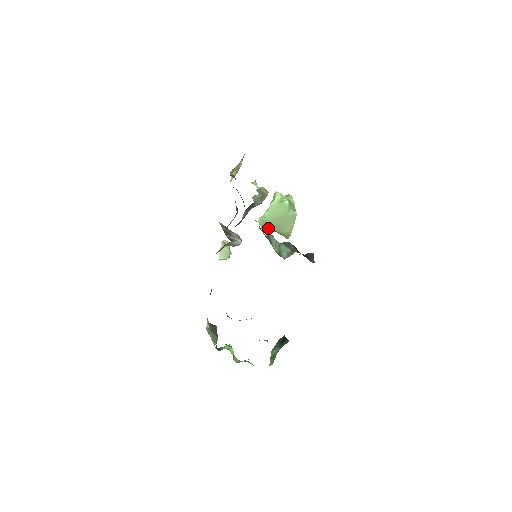
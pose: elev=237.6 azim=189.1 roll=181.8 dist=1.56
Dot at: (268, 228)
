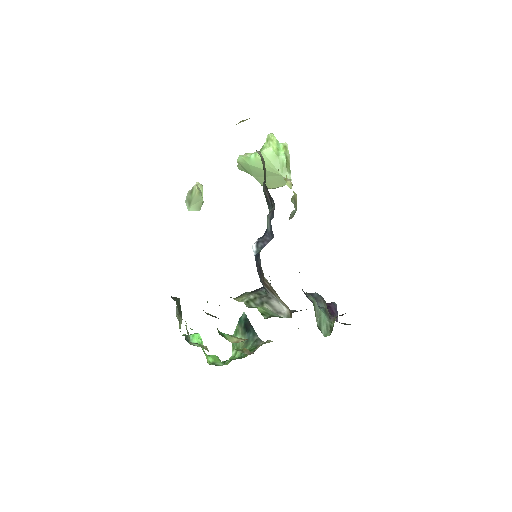
Dot at: (247, 171)
